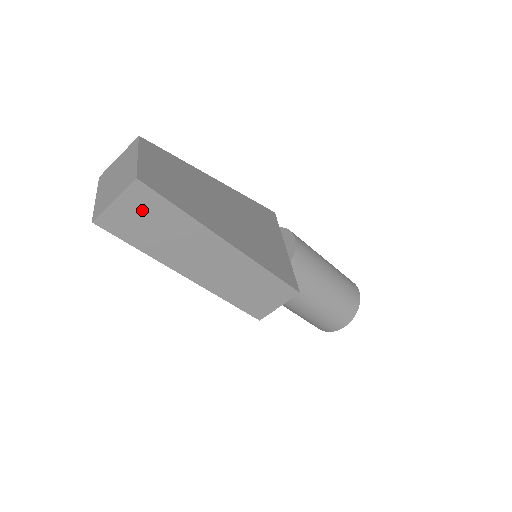
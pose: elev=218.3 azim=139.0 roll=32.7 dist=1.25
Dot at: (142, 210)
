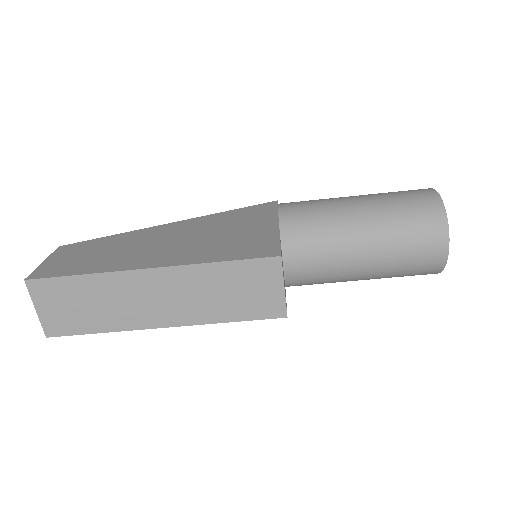
Dot at: (58, 300)
